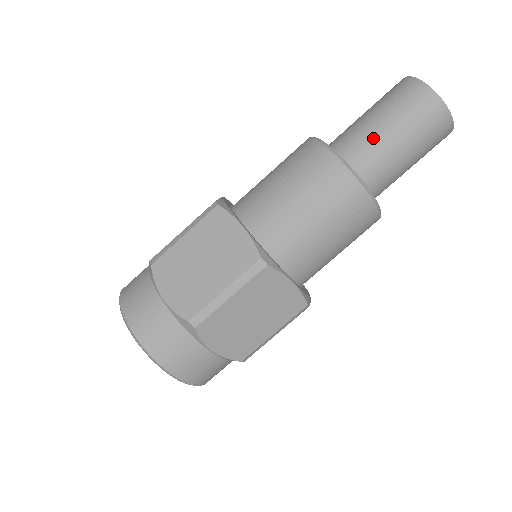
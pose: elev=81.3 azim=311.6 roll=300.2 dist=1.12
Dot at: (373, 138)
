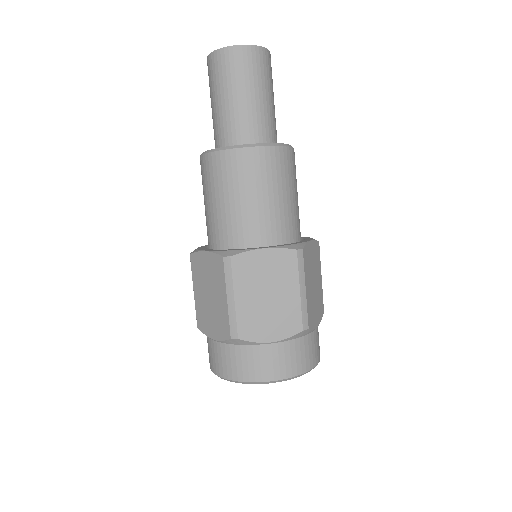
Dot at: (251, 112)
